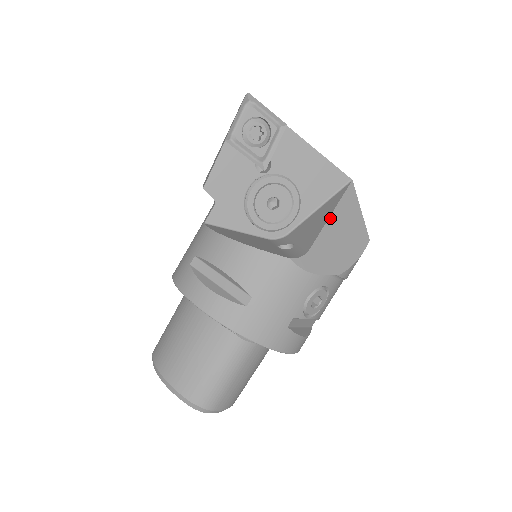
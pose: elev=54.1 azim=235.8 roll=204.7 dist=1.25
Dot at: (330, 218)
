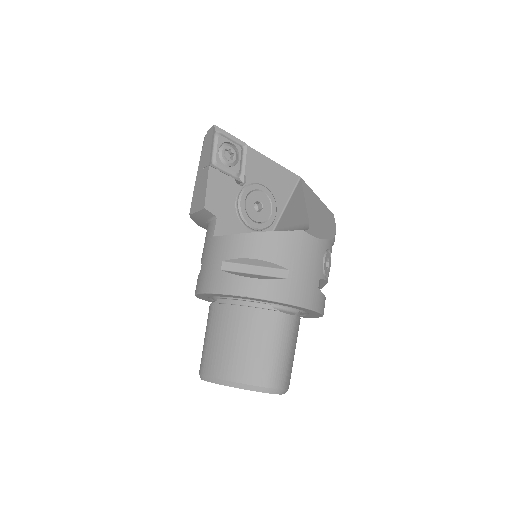
Dot at: (306, 202)
